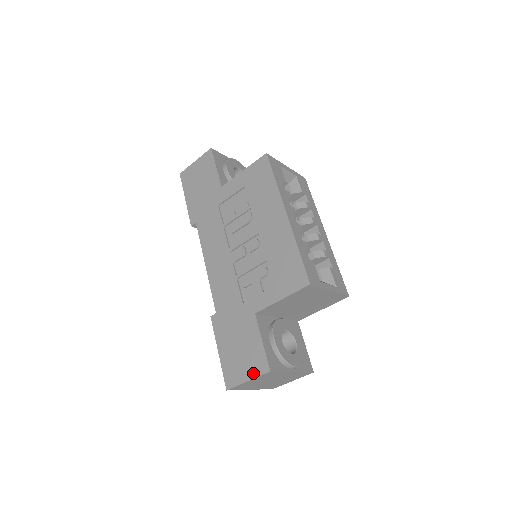
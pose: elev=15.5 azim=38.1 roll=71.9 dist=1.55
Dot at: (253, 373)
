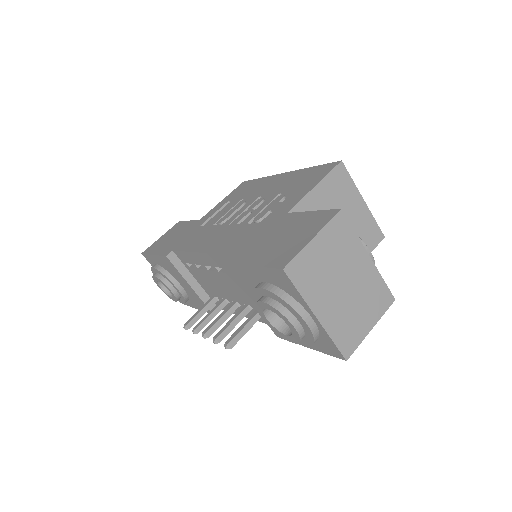
Dot at: (317, 228)
